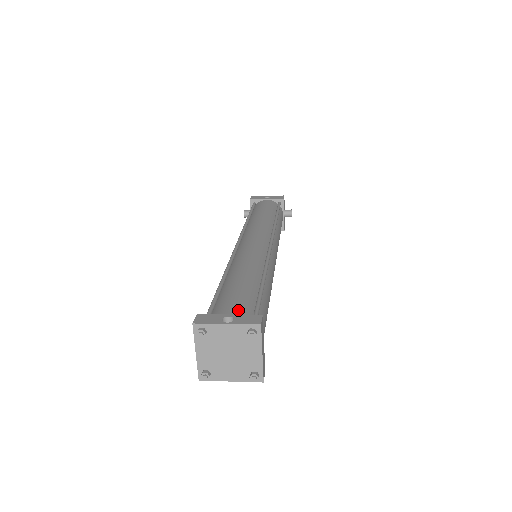
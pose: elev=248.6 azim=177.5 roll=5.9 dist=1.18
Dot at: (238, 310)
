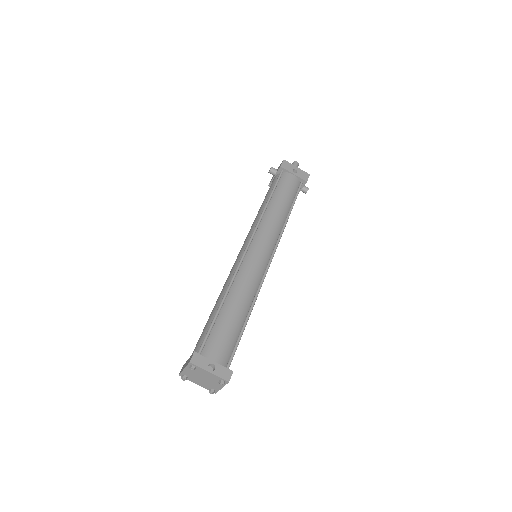
Dot at: (221, 356)
